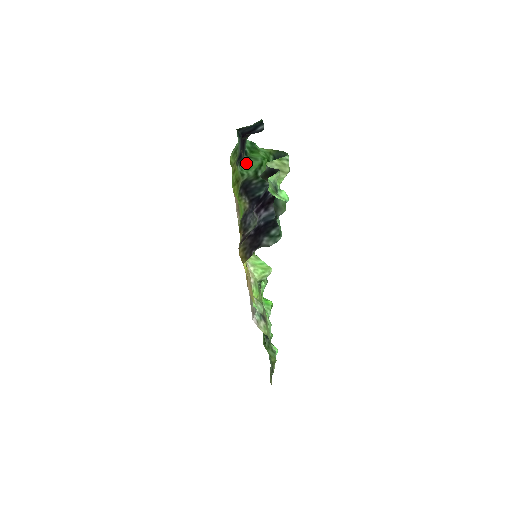
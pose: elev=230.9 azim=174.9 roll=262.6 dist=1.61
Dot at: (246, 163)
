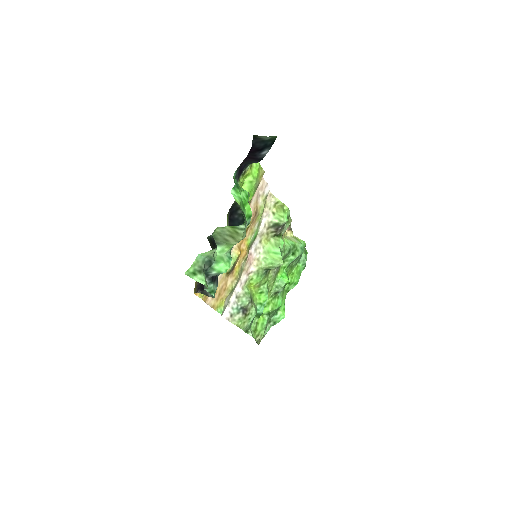
Dot at: occluded
